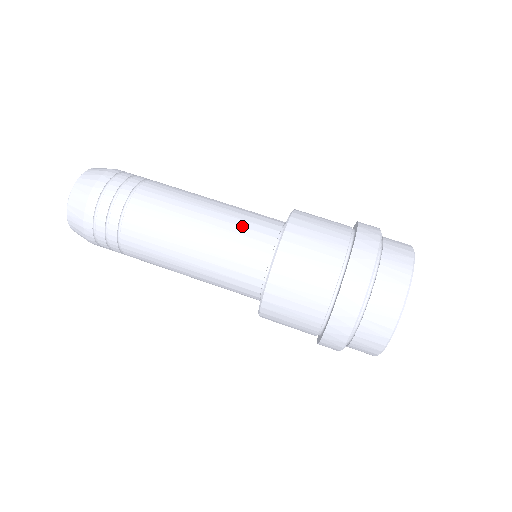
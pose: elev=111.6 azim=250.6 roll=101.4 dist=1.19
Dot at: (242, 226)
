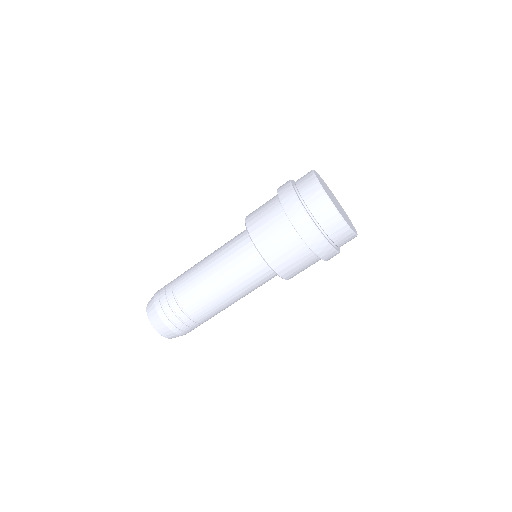
Dot at: (231, 249)
